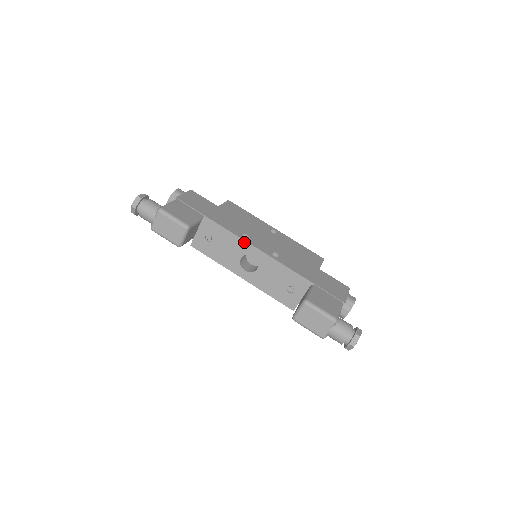
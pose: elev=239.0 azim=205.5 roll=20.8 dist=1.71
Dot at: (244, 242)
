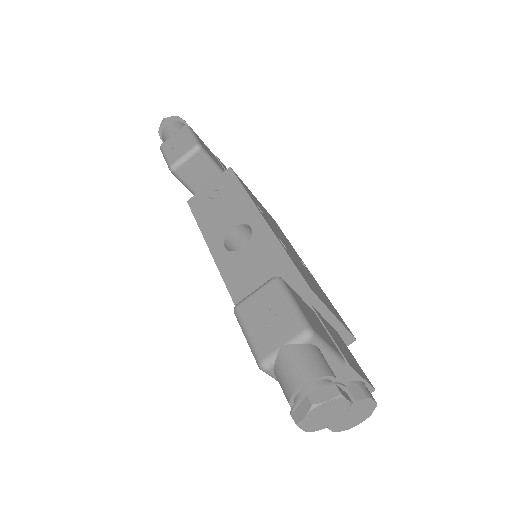
Dot at: (252, 206)
